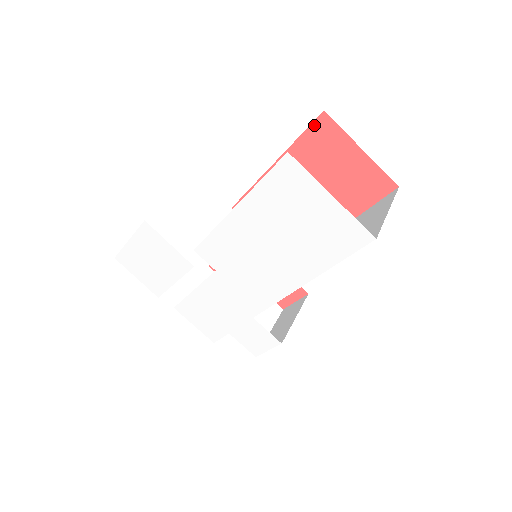
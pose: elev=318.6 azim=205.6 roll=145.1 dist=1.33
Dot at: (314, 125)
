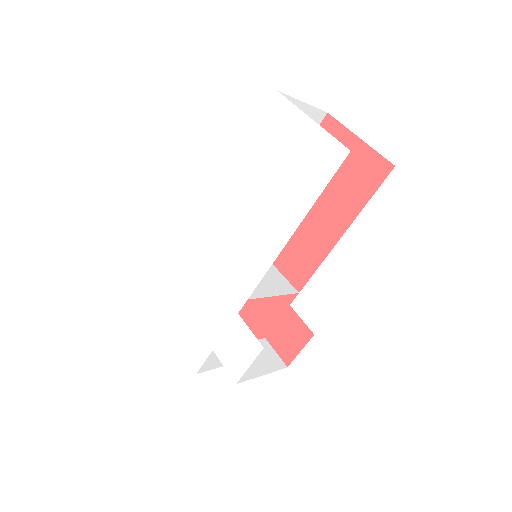
Dot at: occluded
